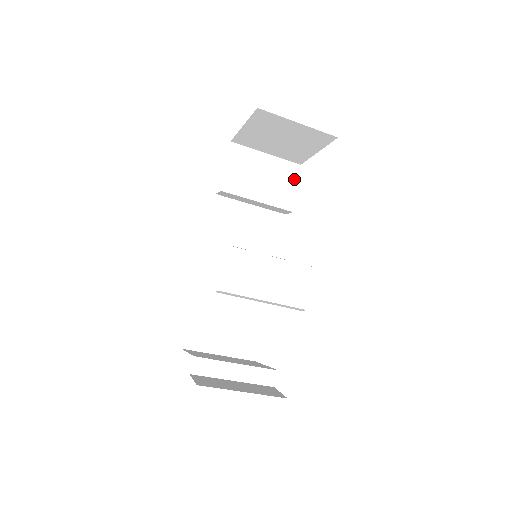
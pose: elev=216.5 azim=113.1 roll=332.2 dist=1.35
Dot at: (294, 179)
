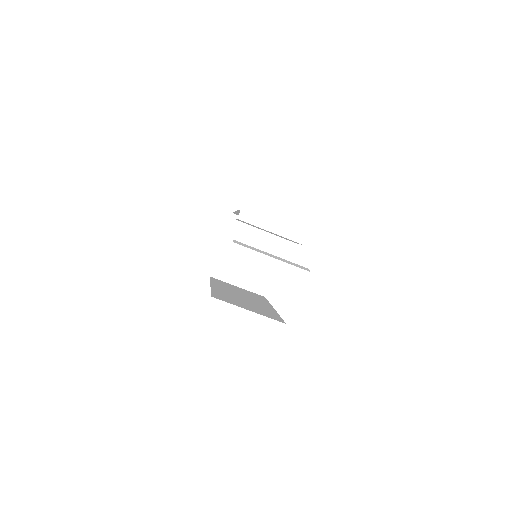
Dot at: occluded
